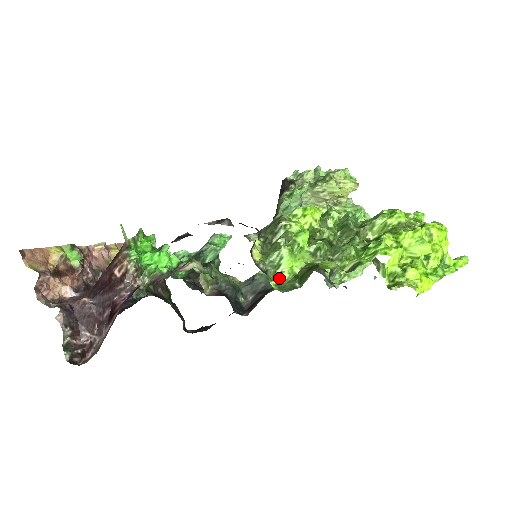
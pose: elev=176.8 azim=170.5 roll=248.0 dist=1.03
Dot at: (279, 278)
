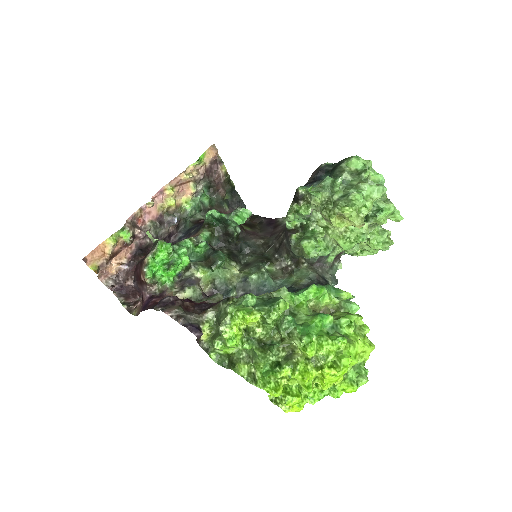
Dot at: (218, 352)
